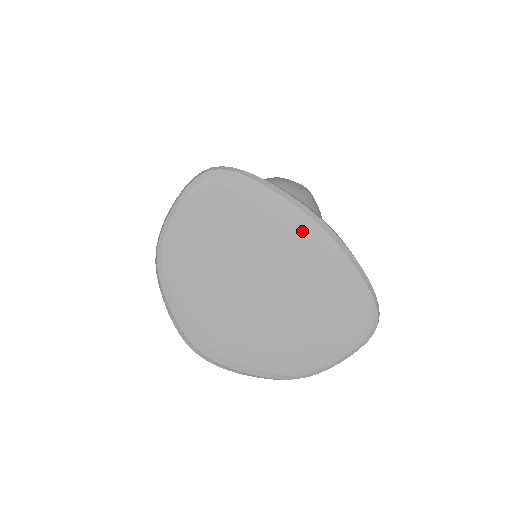
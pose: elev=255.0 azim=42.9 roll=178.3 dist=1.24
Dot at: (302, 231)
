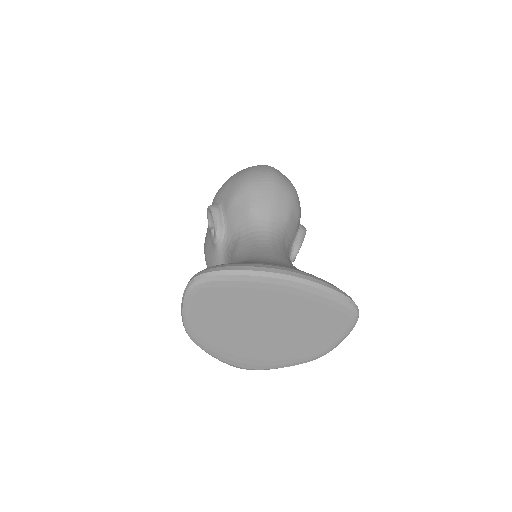
Dot at: (277, 289)
